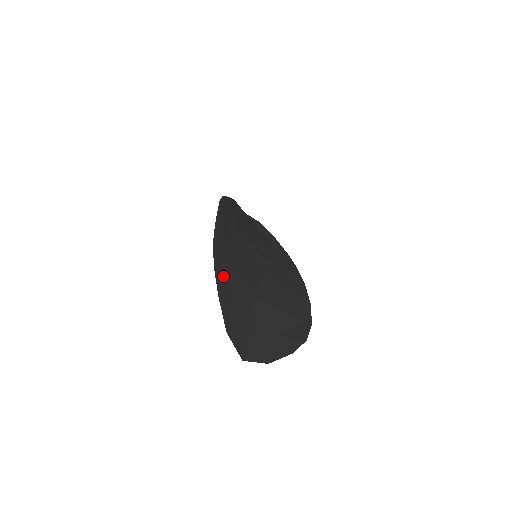
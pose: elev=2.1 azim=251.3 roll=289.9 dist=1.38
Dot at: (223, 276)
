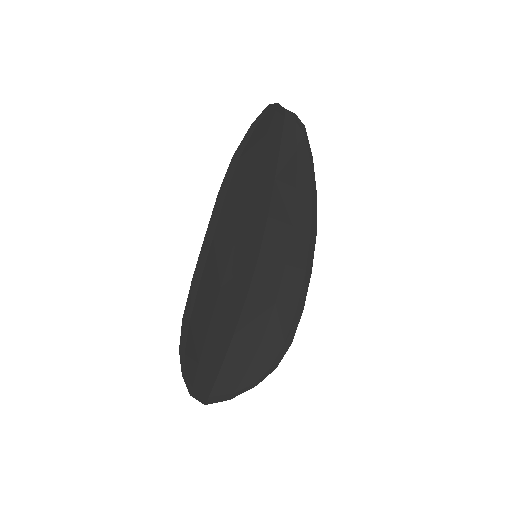
Dot at: (191, 348)
